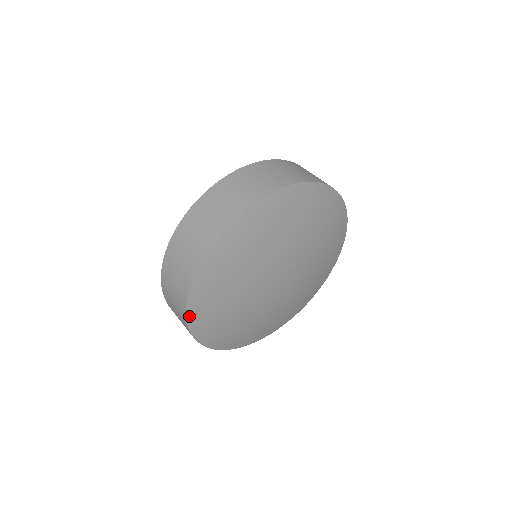
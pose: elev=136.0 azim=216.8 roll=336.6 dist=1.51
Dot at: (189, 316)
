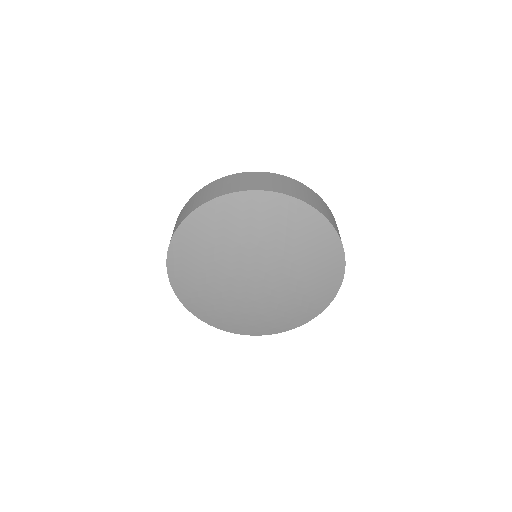
Dot at: (177, 234)
